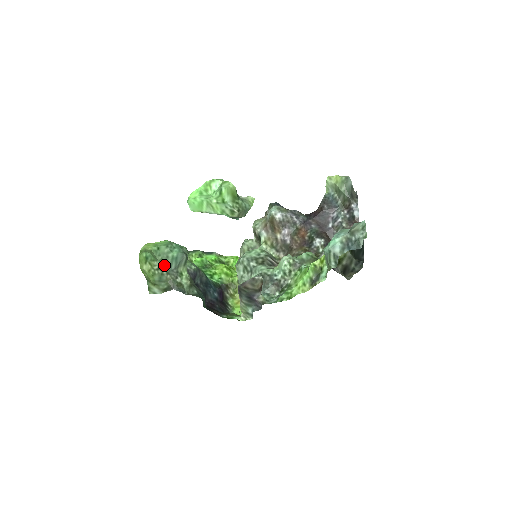
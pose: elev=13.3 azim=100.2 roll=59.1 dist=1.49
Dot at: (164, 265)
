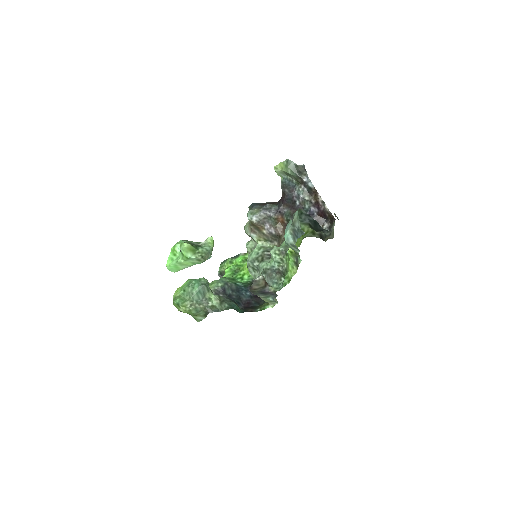
Dot at: (194, 301)
